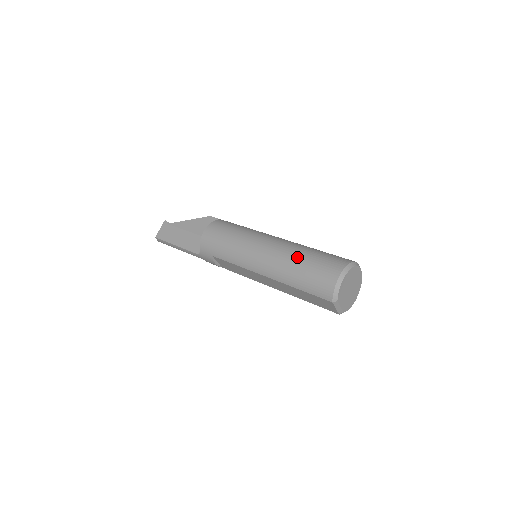
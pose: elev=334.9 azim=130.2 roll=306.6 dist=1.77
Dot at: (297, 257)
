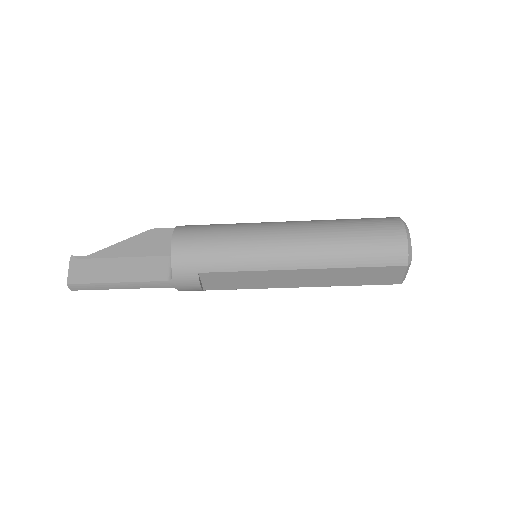
Dot at: (338, 229)
